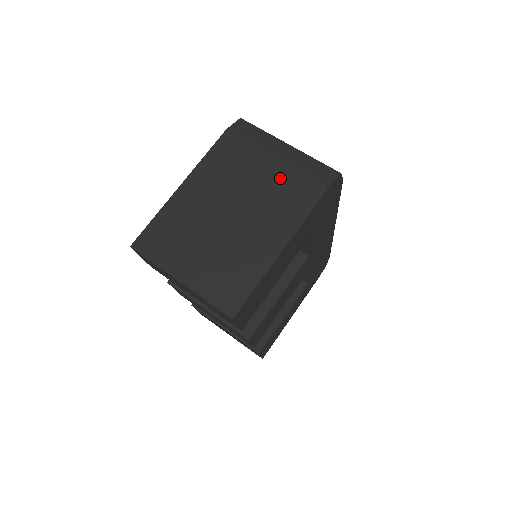
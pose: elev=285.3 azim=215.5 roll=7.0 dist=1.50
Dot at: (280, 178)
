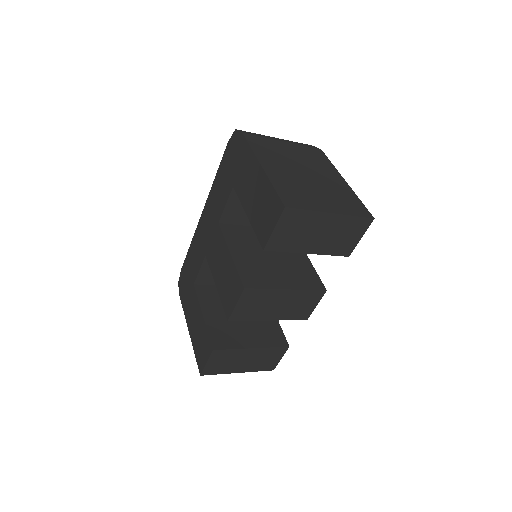
Dot at: (299, 150)
